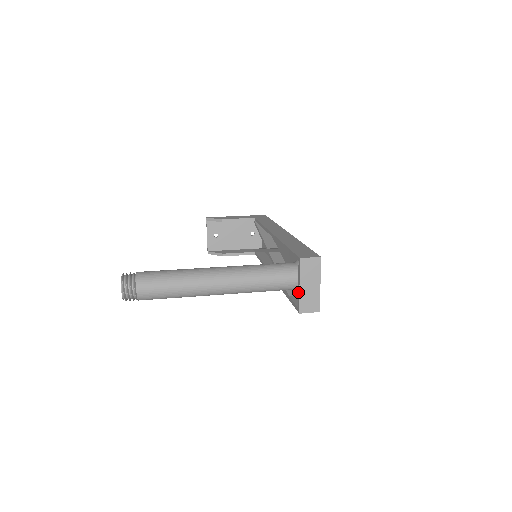
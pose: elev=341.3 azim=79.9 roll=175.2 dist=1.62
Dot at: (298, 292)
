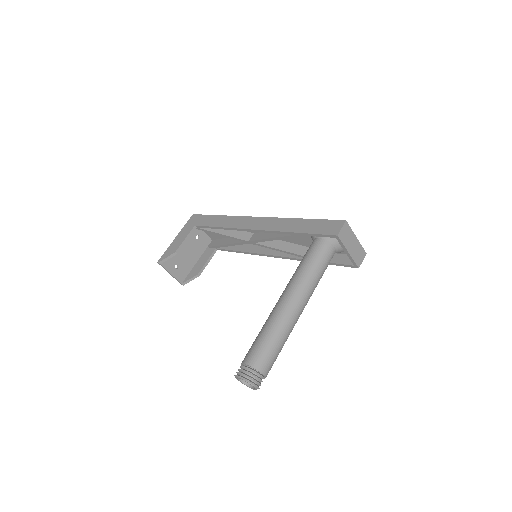
Dot at: occluded
